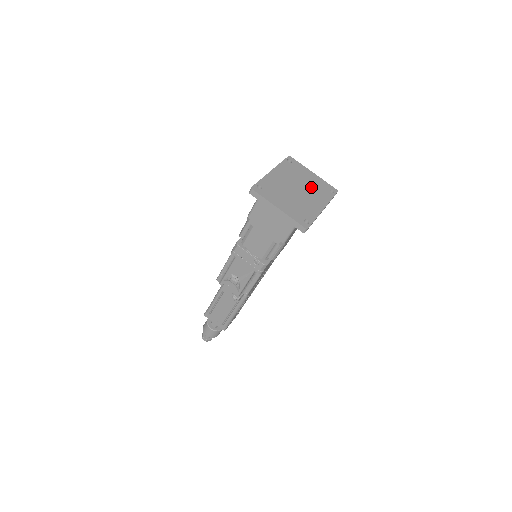
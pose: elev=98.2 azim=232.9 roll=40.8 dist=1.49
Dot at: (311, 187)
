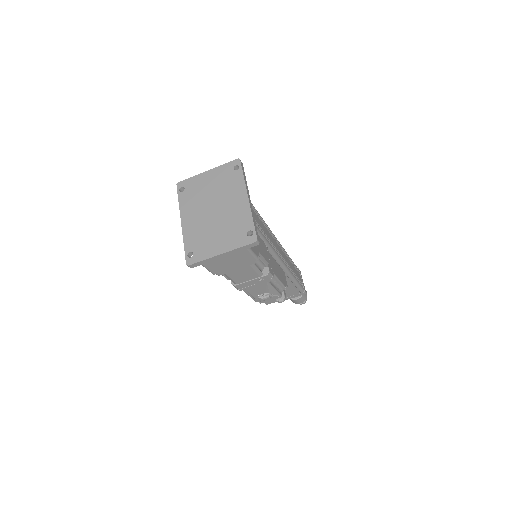
Dot at: (219, 190)
